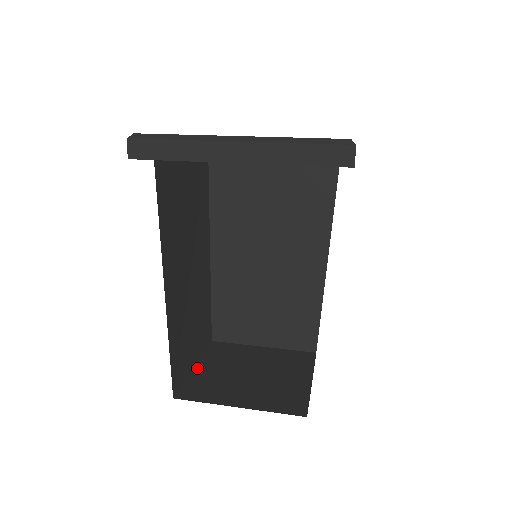
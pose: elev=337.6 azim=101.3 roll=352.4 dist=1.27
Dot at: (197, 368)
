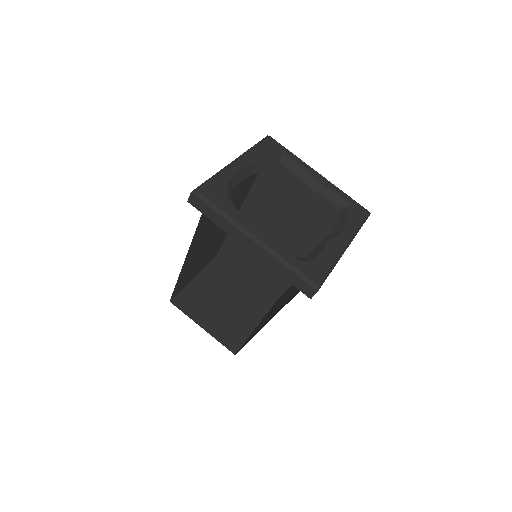
Dot at: (195, 280)
